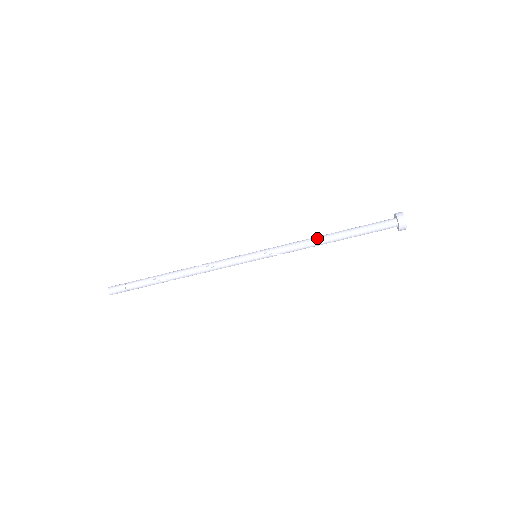
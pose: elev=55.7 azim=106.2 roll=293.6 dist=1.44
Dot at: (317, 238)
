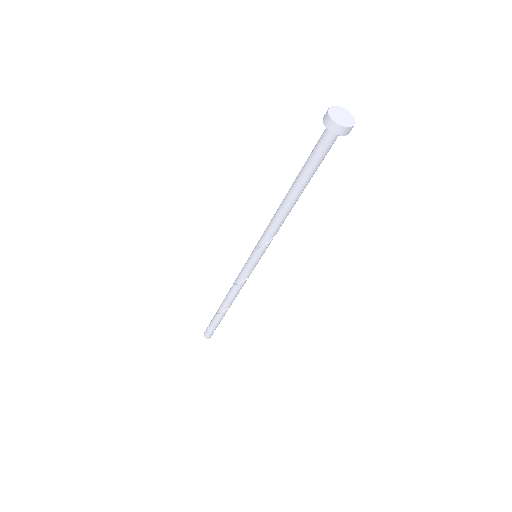
Dot at: (280, 205)
